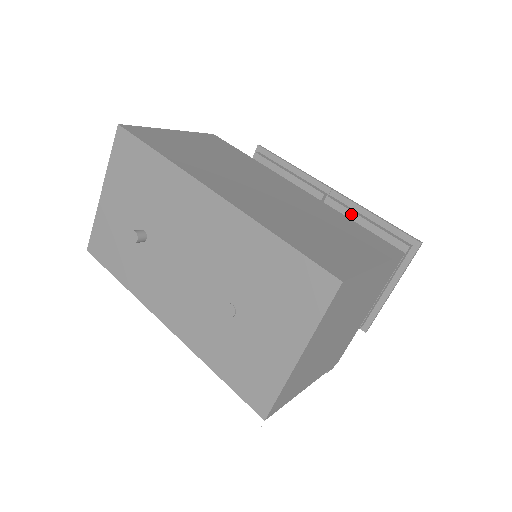
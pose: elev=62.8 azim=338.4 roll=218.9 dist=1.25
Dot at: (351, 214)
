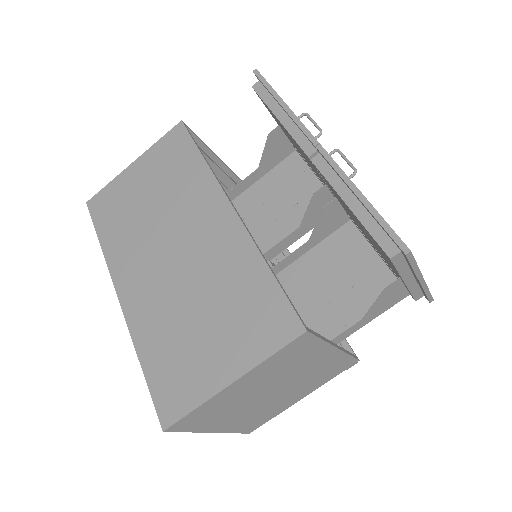
Dot at: (335, 191)
